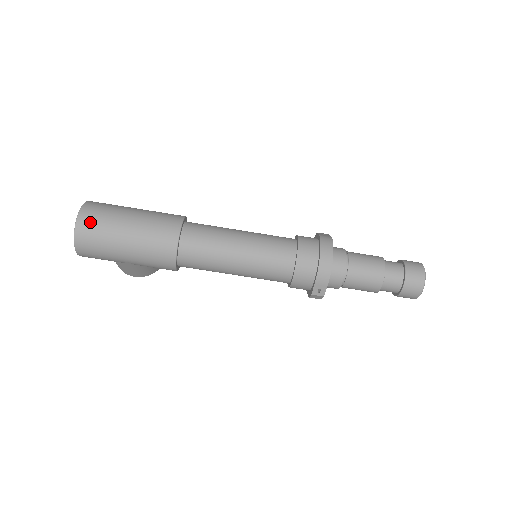
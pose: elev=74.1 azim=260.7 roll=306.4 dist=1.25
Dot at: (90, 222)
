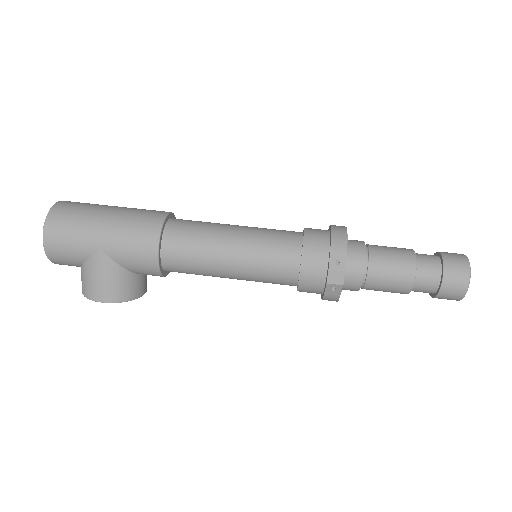
Dot at: (71, 204)
